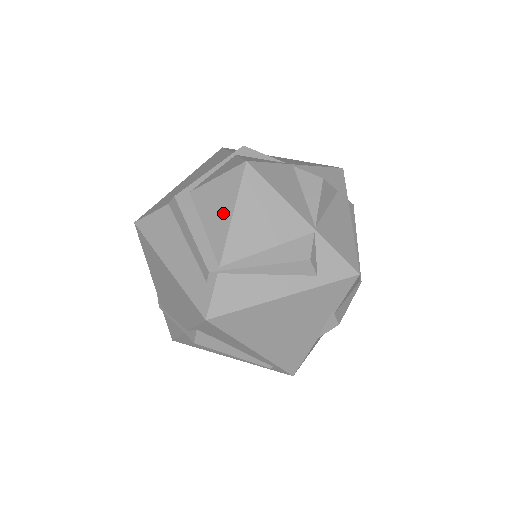
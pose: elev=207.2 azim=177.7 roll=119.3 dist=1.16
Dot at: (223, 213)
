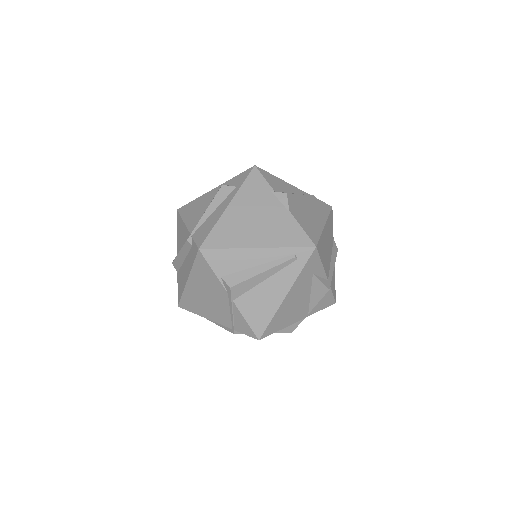
Dot at: (182, 229)
